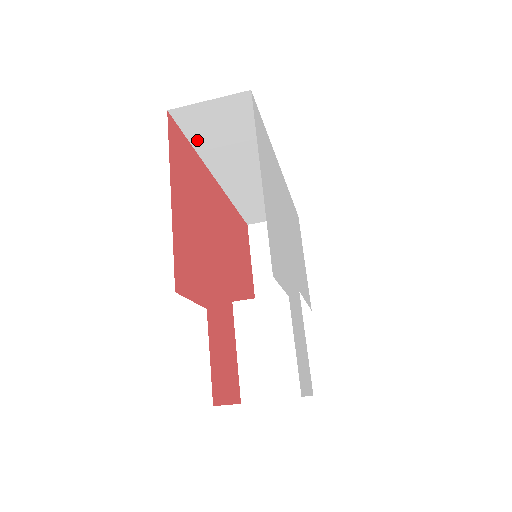
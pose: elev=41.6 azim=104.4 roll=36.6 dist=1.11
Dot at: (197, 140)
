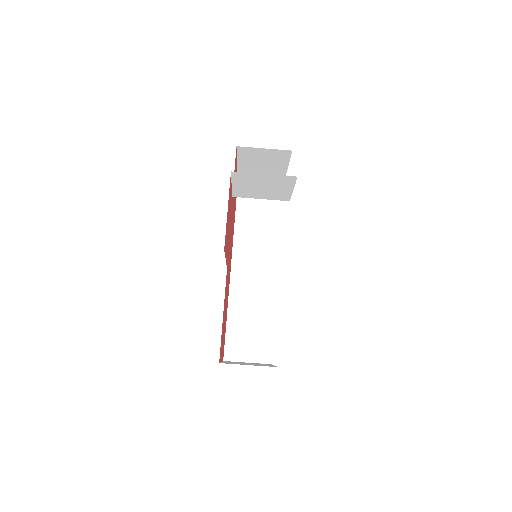
Dot at: (239, 220)
